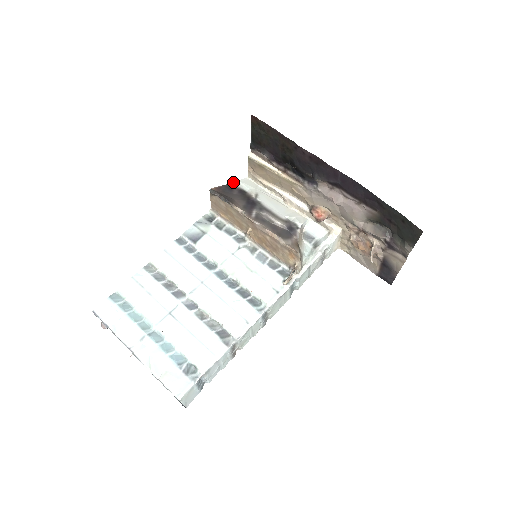
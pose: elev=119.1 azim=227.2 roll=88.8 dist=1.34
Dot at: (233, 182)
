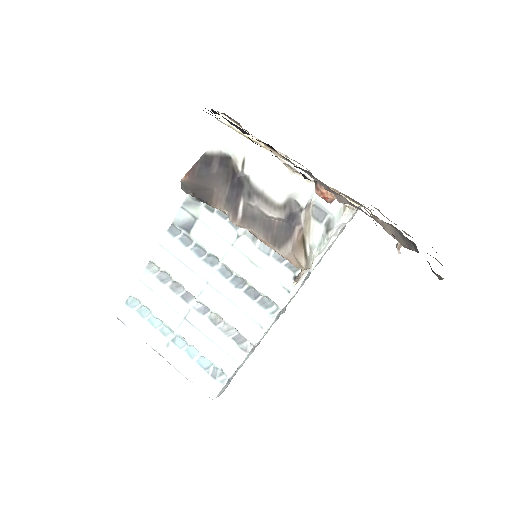
Dot at: occluded
